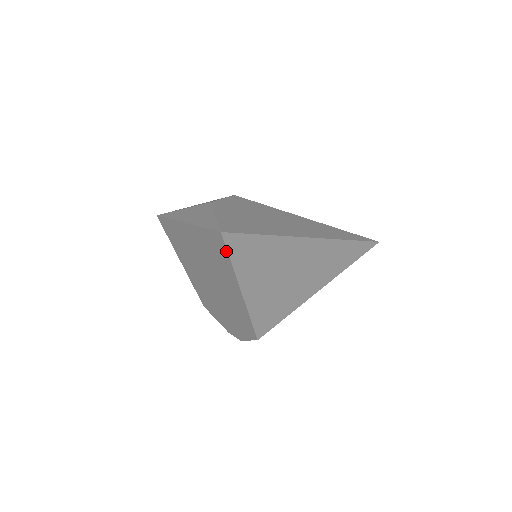
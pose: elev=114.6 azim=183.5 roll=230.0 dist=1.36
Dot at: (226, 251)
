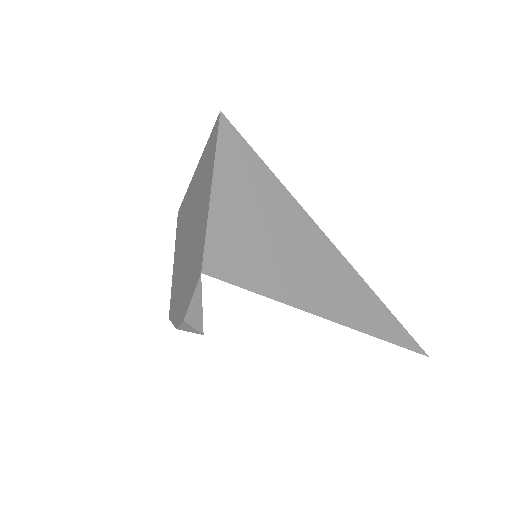
Dot at: (217, 136)
